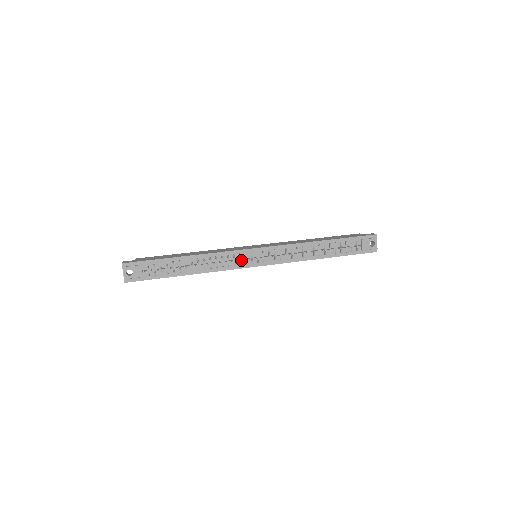
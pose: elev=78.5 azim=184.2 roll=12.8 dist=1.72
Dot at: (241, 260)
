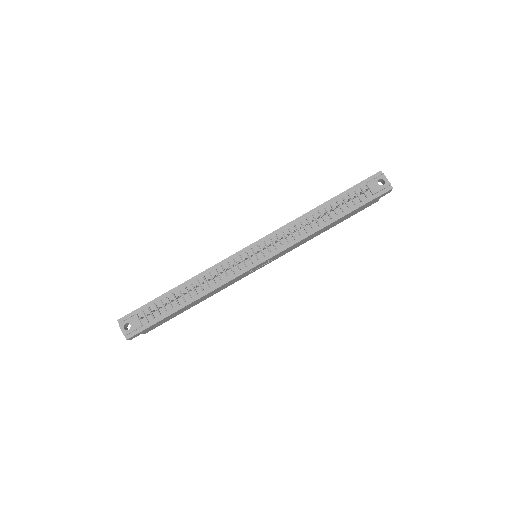
Dot at: (238, 265)
